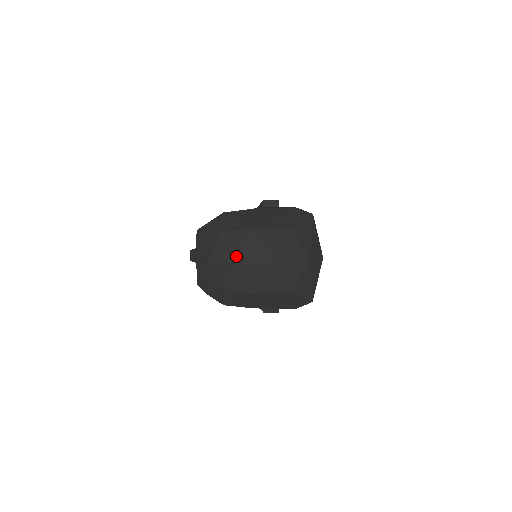
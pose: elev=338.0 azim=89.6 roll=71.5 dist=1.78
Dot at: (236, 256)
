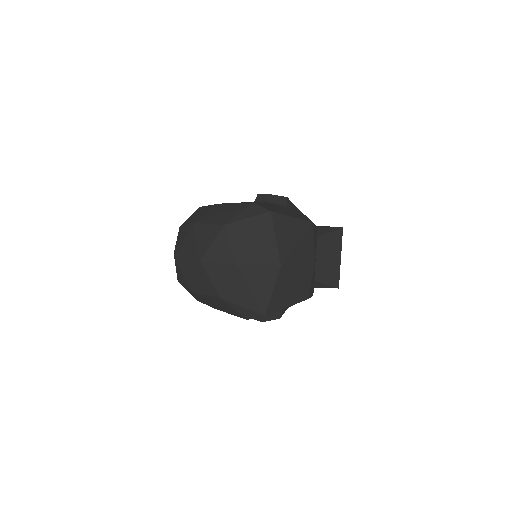
Dot at: (176, 251)
